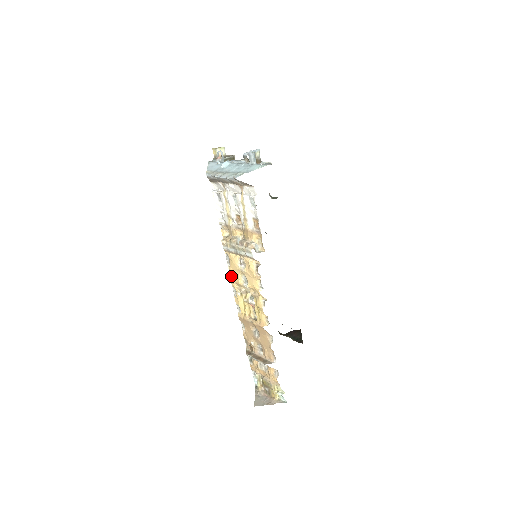
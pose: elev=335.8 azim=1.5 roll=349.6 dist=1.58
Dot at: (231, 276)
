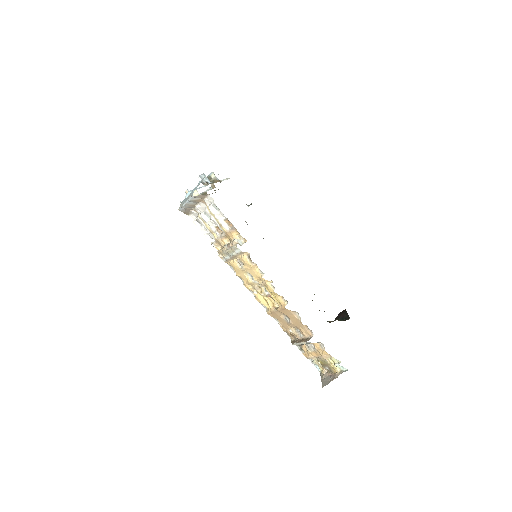
Dot at: (243, 282)
